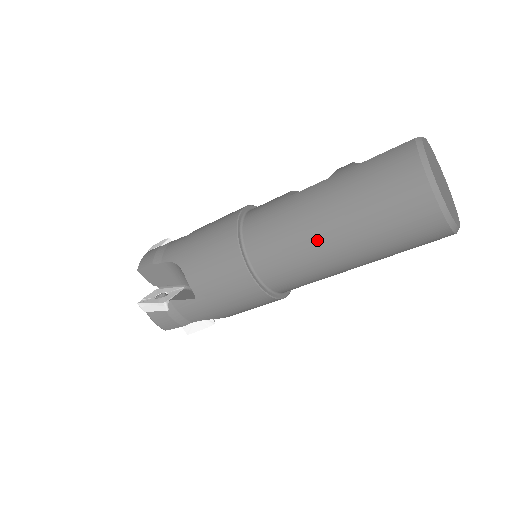
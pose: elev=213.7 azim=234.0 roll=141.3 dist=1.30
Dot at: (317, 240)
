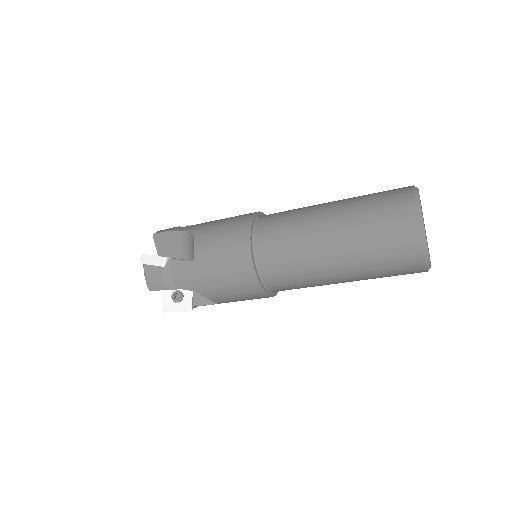
Dot at: (316, 233)
